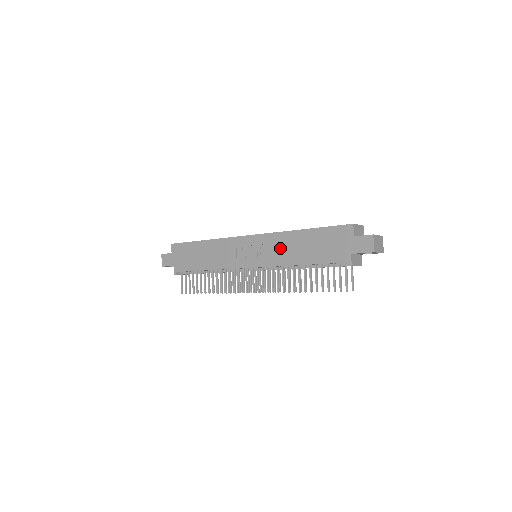
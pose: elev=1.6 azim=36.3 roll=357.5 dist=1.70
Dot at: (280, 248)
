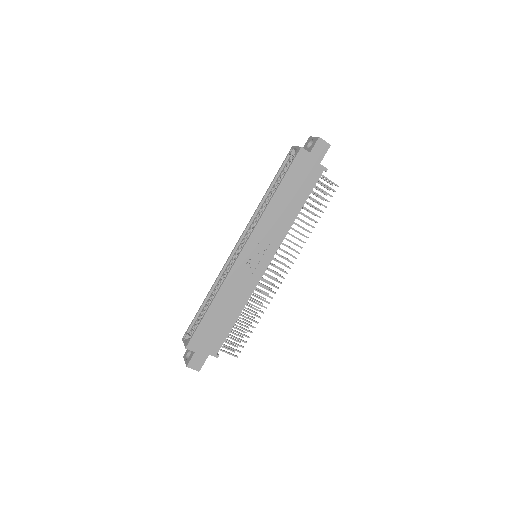
Dot at: (274, 224)
